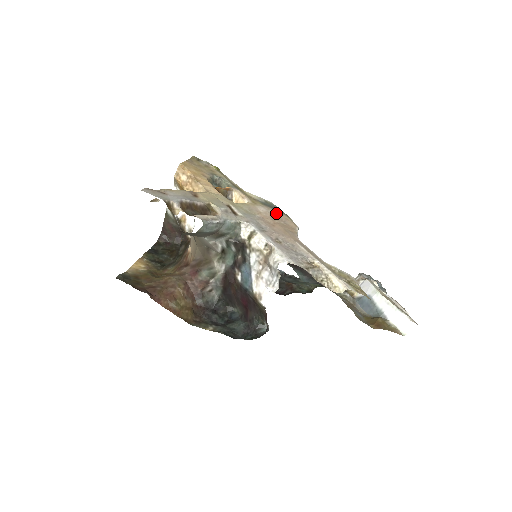
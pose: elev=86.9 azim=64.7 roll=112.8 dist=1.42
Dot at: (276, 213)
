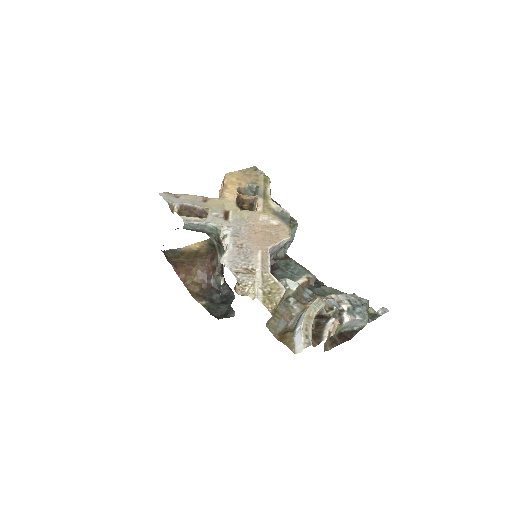
Dot at: (277, 223)
